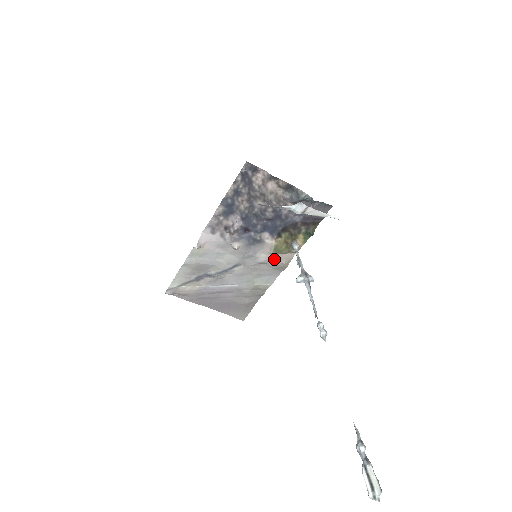
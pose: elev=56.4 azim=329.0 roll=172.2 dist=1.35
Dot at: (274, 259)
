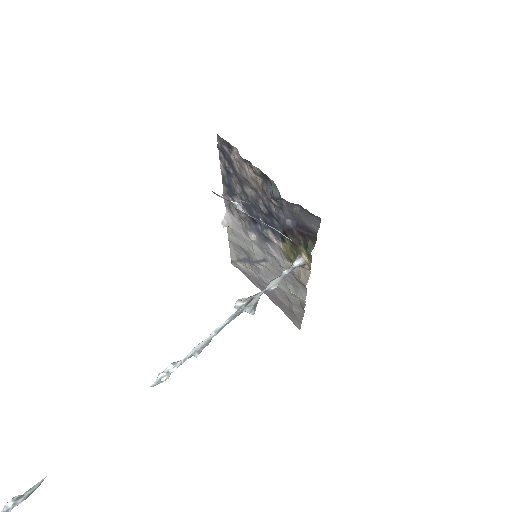
Dot at: occluded
